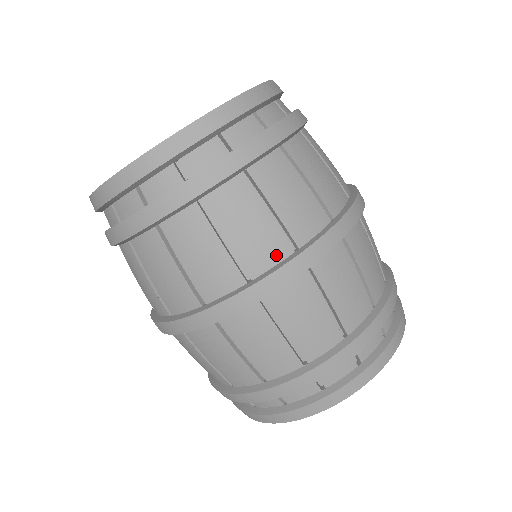
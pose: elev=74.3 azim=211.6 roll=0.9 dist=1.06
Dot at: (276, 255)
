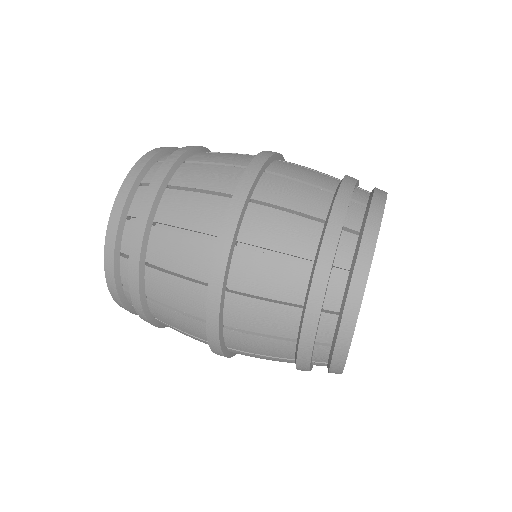
Dot at: occluded
